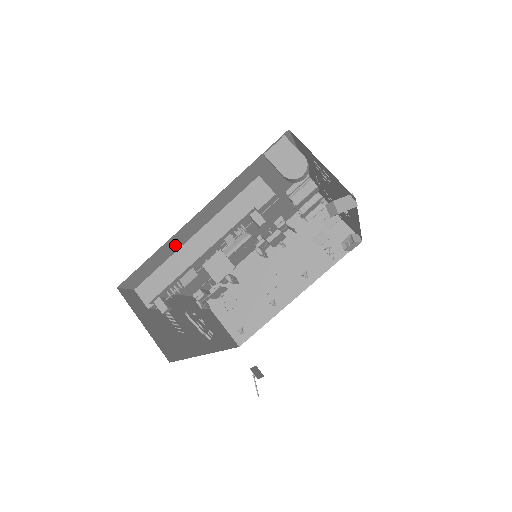
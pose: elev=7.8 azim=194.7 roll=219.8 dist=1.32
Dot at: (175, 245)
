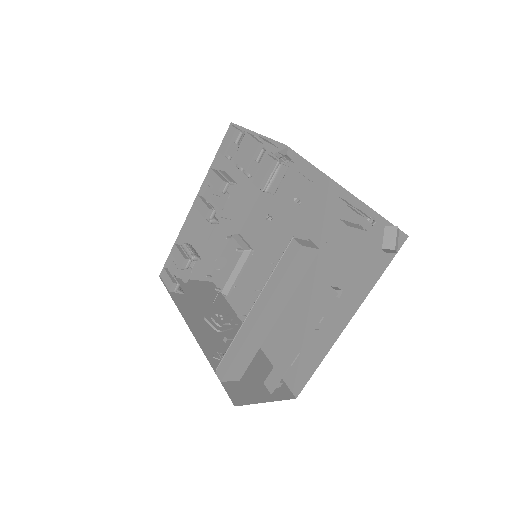
Dot at: occluded
